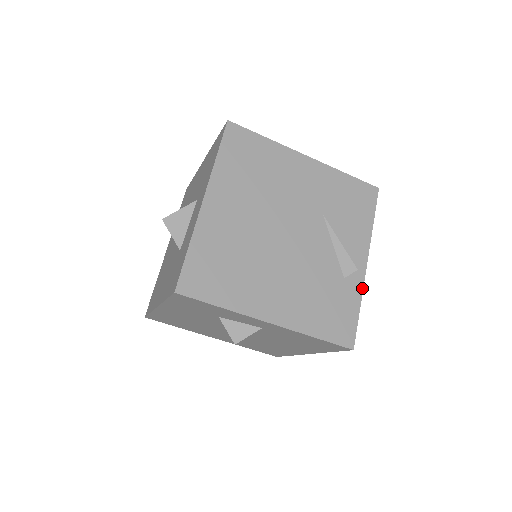
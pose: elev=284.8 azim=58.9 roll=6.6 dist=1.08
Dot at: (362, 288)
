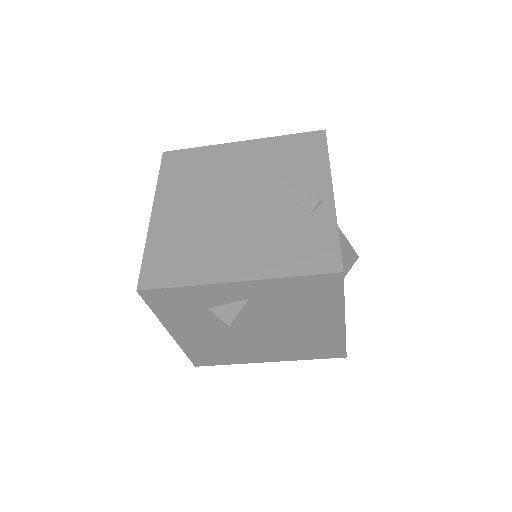
Dot at: (334, 214)
